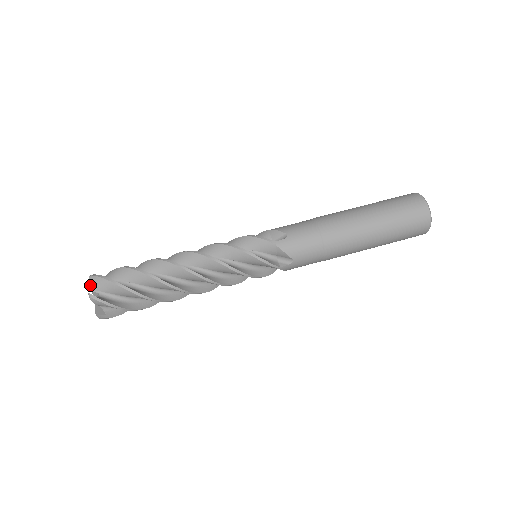
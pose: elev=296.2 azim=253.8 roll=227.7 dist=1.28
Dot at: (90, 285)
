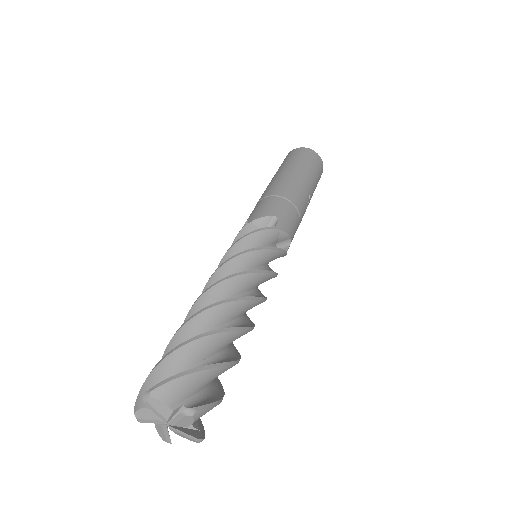
Dot at: (144, 417)
